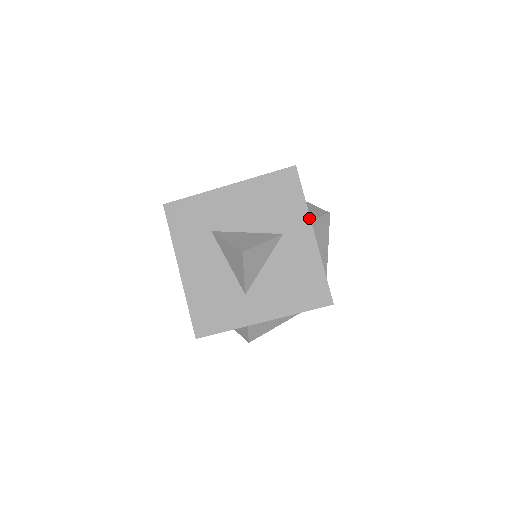
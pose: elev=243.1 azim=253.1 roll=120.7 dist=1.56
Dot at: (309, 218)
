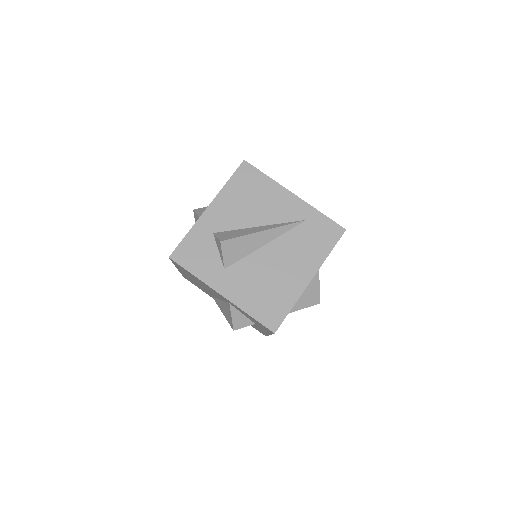
Dot at: occluded
